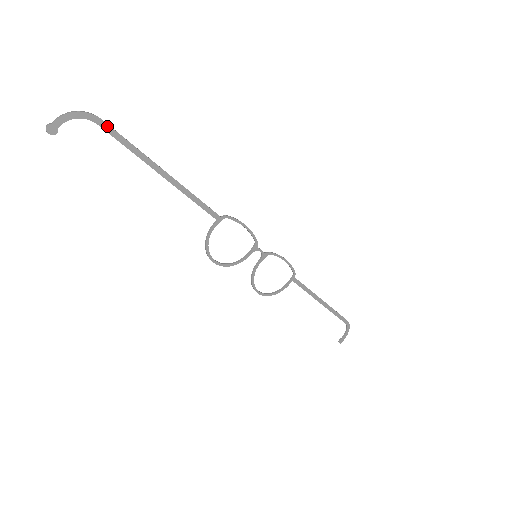
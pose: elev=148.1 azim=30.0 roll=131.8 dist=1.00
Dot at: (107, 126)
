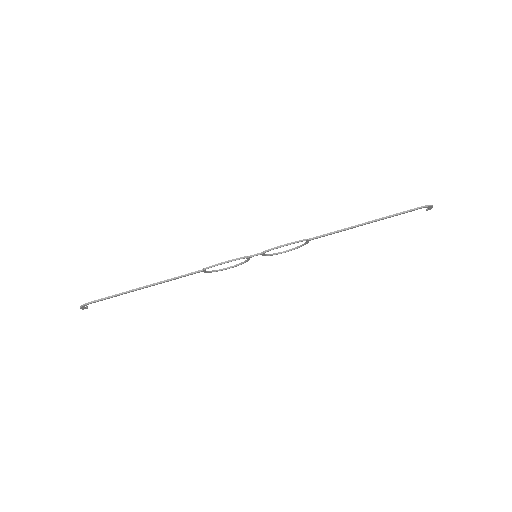
Dot at: (97, 301)
